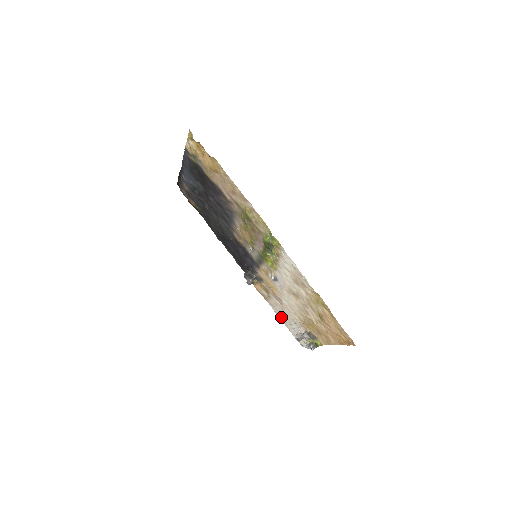
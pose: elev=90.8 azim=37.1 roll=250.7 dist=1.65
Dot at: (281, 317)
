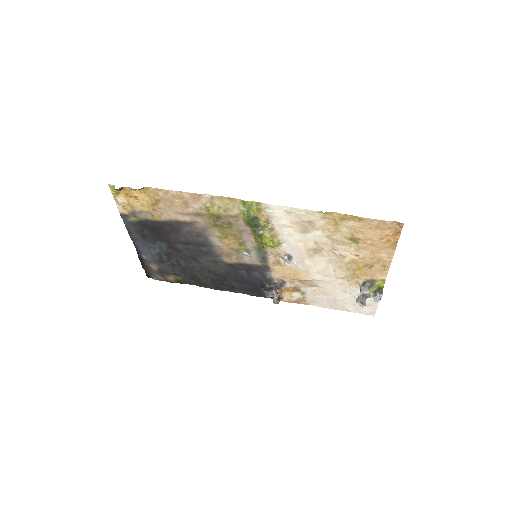
Dot at: (331, 305)
